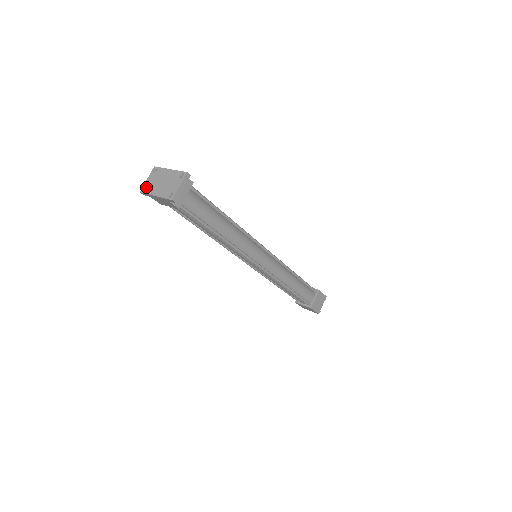
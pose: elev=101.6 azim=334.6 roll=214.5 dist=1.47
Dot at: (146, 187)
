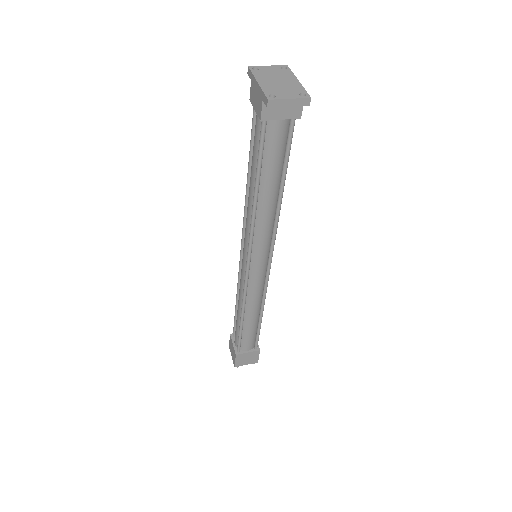
Dot at: (259, 69)
